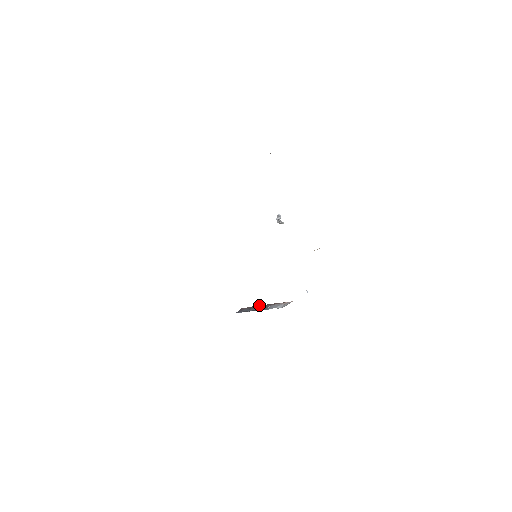
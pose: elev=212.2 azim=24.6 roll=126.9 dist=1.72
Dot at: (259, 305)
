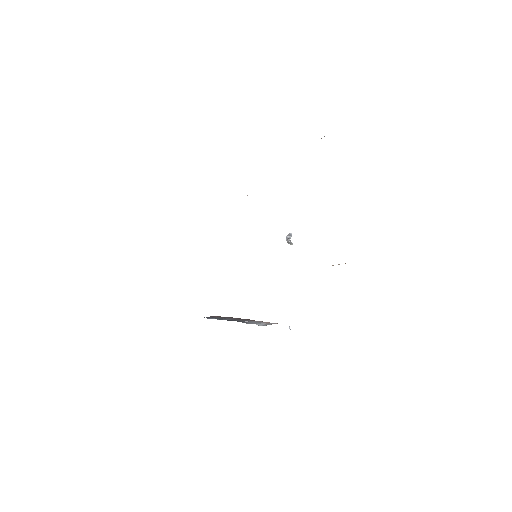
Dot at: occluded
